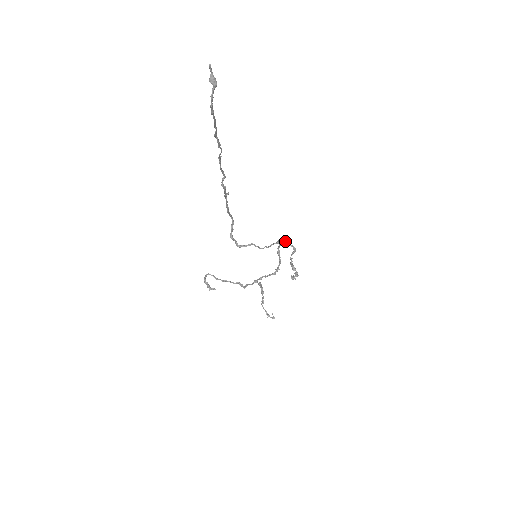
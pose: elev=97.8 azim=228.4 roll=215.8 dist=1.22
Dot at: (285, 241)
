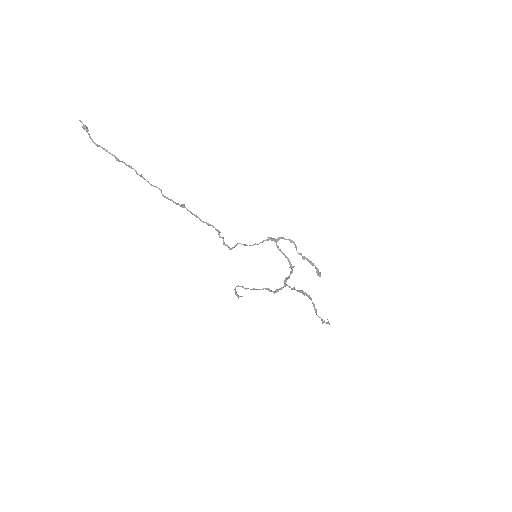
Dot at: (279, 237)
